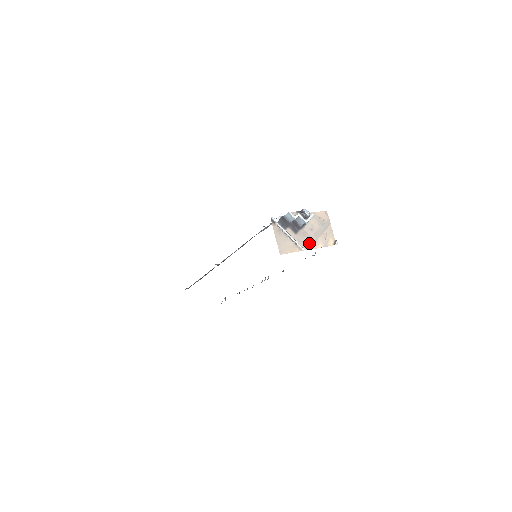
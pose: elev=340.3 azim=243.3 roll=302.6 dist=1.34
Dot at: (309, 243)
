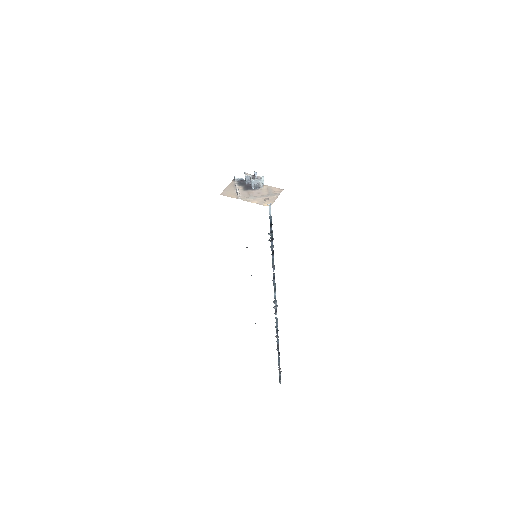
Dot at: (248, 198)
